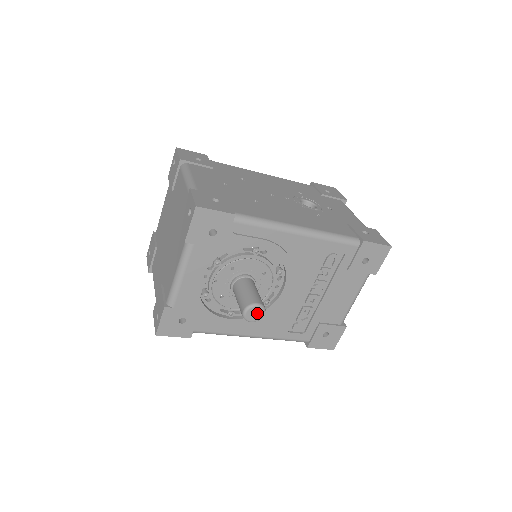
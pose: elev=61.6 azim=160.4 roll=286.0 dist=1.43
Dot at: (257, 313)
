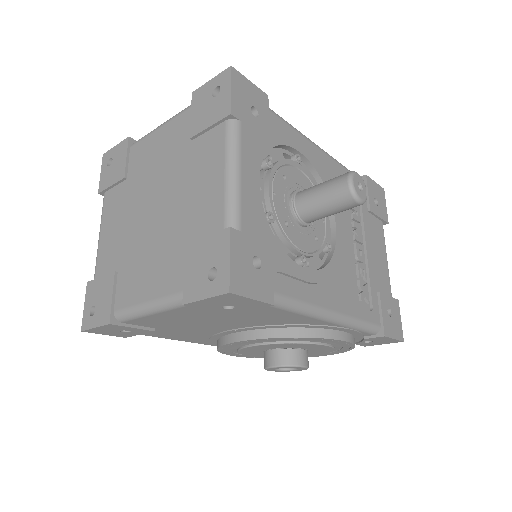
Dot at: (361, 186)
